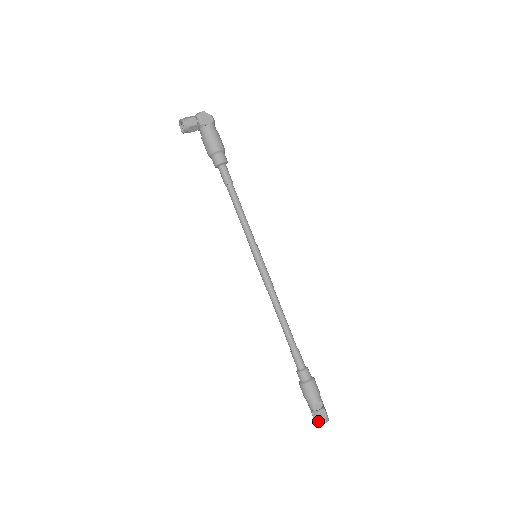
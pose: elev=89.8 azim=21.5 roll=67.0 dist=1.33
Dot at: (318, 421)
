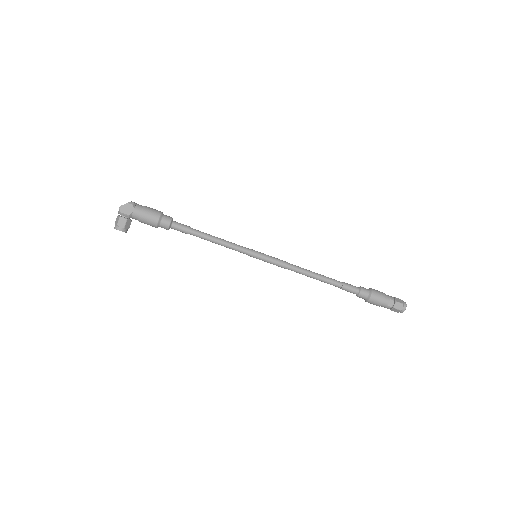
Dot at: occluded
